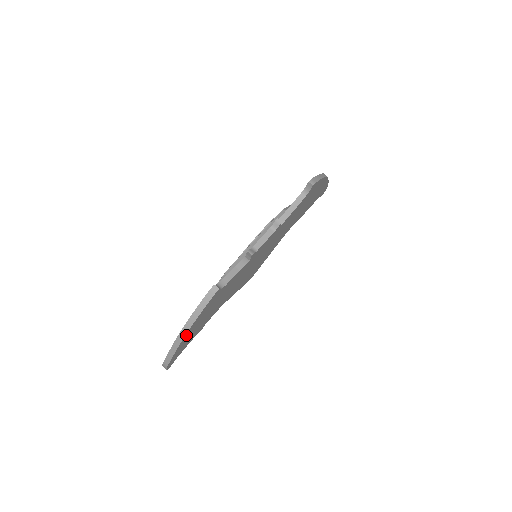
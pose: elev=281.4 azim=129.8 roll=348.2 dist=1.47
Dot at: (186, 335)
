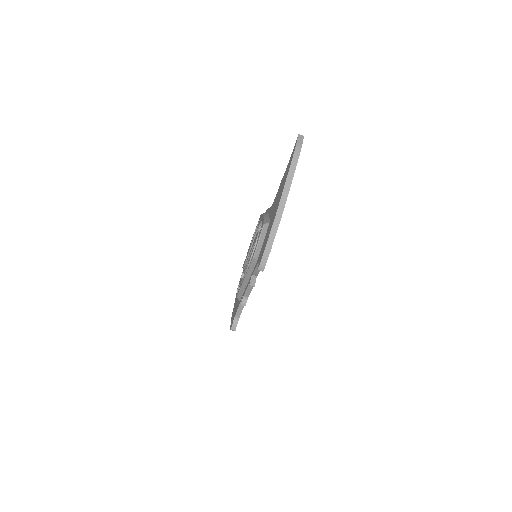
Dot at: occluded
